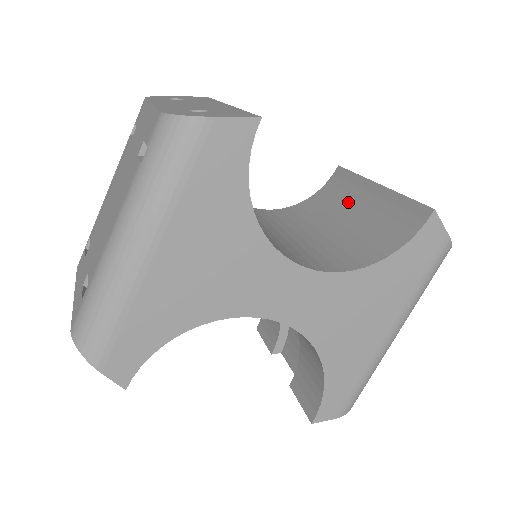
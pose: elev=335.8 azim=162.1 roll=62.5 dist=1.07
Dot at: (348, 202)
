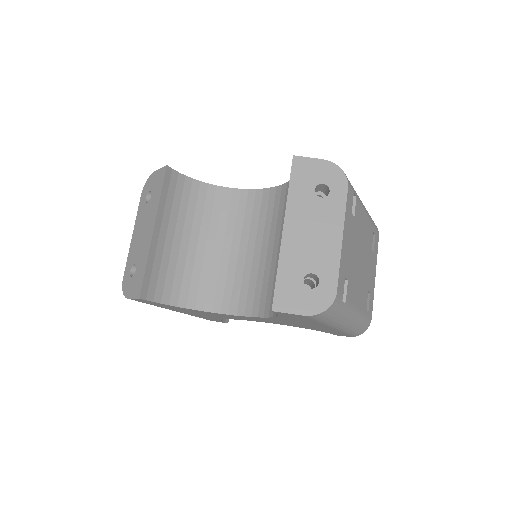
Dot at: occluded
